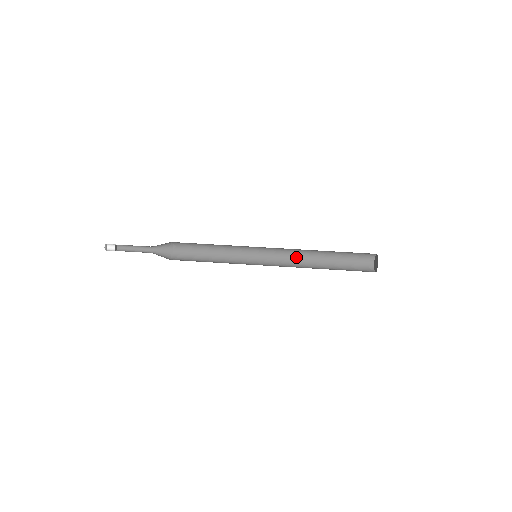
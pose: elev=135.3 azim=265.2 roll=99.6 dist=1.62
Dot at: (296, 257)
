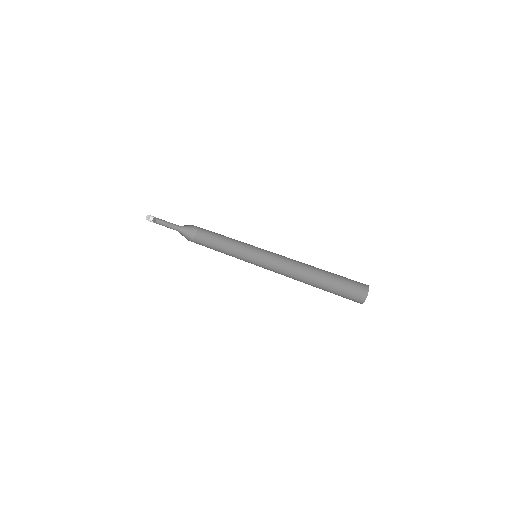
Dot at: (292, 272)
